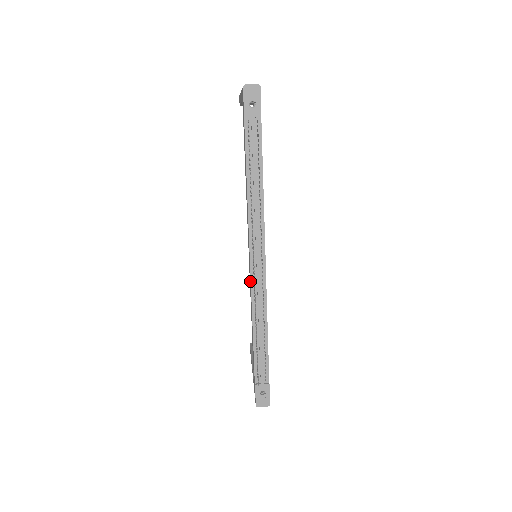
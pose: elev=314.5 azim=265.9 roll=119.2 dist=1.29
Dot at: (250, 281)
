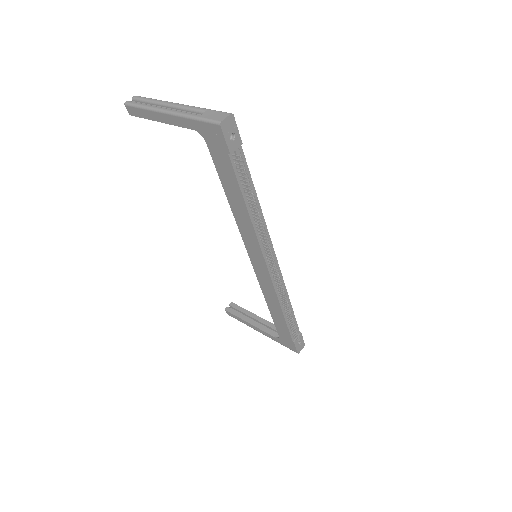
Dot at: (268, 280)
